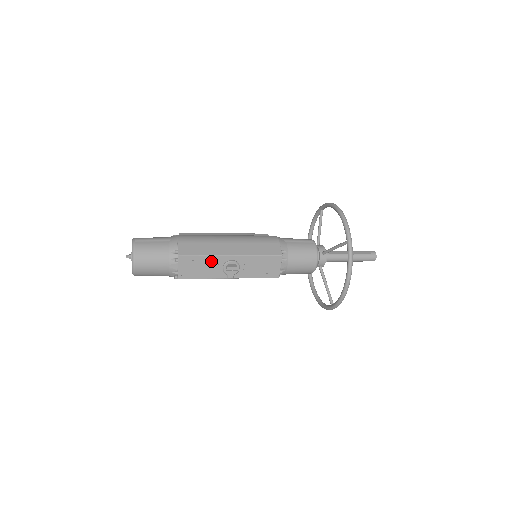
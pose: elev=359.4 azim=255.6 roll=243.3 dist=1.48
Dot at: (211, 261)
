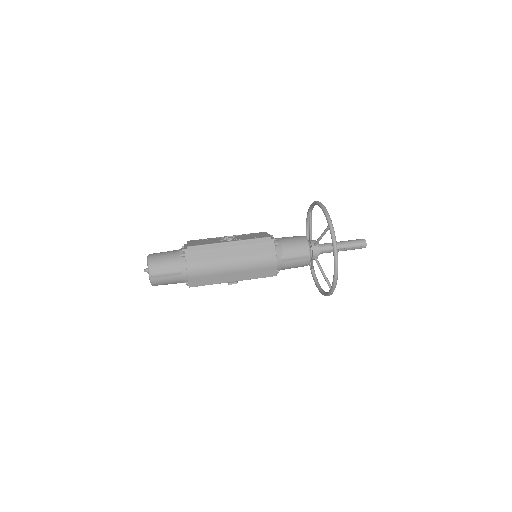
Dot at: occluded
